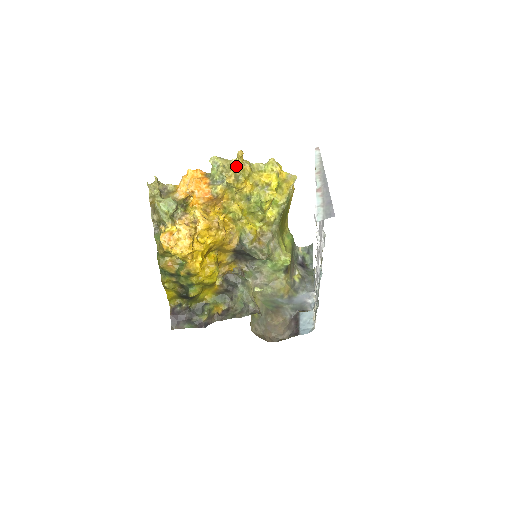
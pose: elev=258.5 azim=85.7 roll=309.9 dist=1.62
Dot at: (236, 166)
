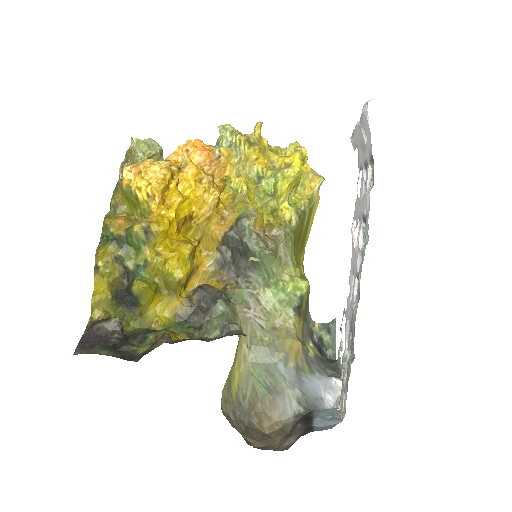
Dot at: occluded
